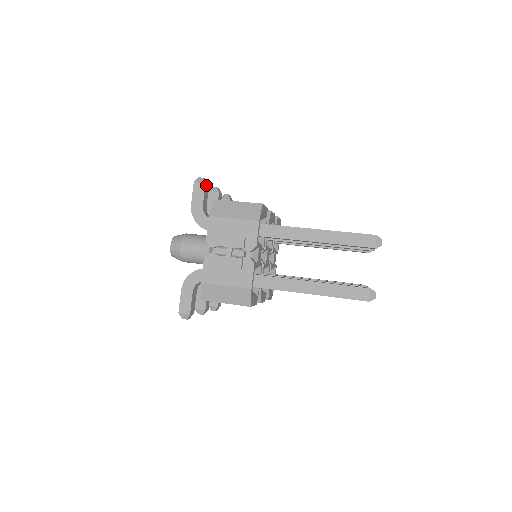
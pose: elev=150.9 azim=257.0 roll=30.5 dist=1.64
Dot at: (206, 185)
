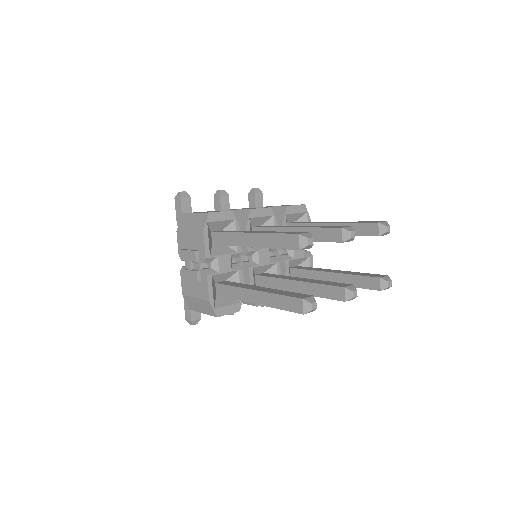
Dot at: (184, 198)
